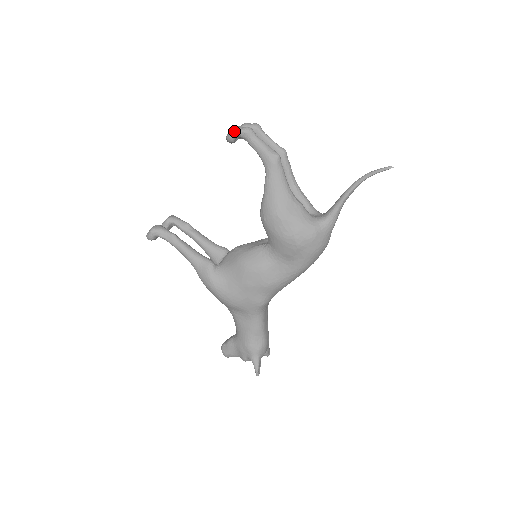
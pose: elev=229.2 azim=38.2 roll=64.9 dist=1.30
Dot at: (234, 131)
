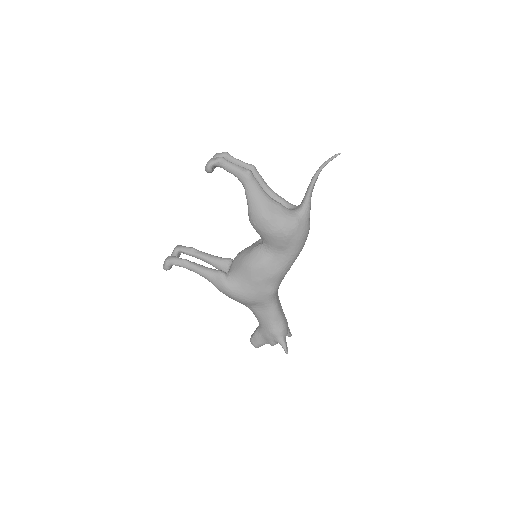
Dot at: (210, 163)
